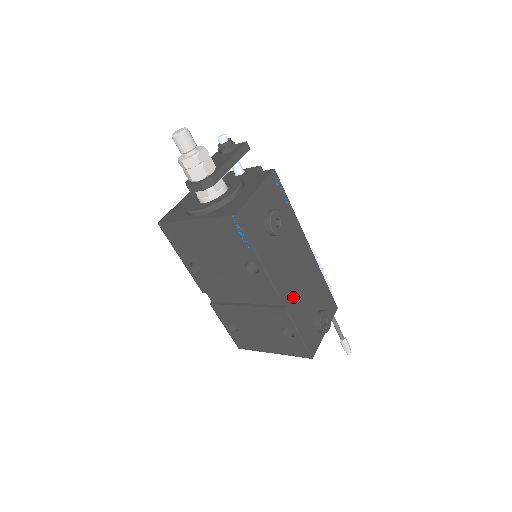
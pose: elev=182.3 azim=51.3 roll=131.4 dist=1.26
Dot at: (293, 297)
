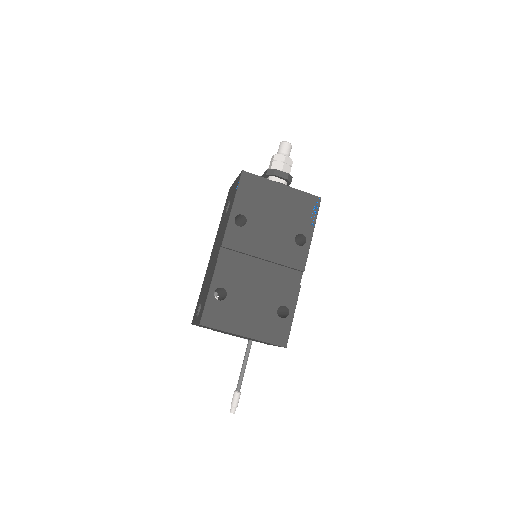
Dot at: occluded
